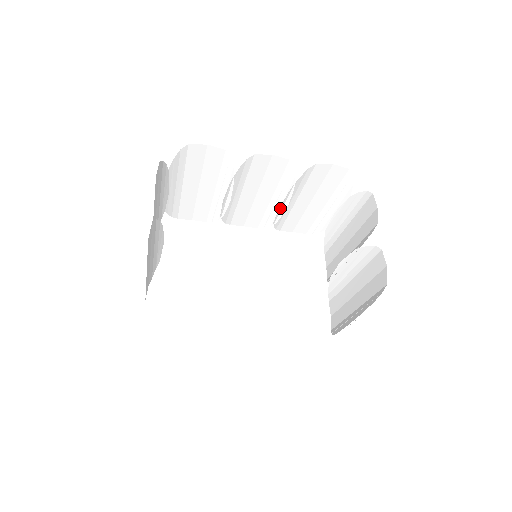
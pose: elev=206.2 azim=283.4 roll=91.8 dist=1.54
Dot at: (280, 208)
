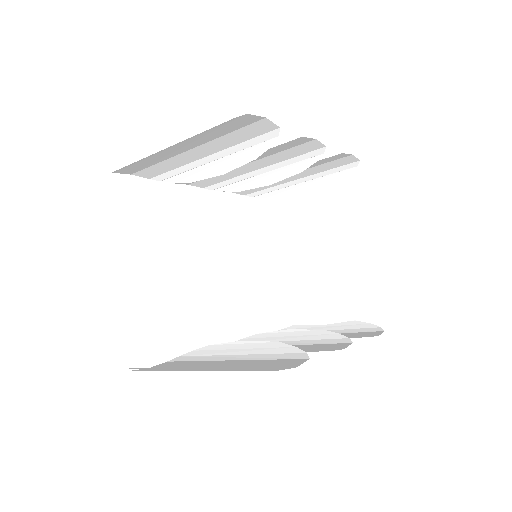
Dot at: (262, 182)
